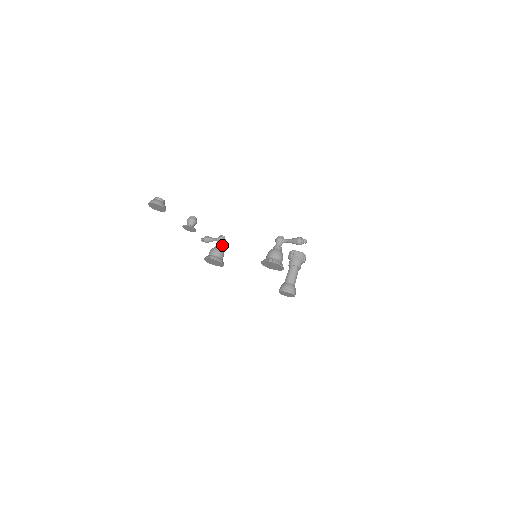
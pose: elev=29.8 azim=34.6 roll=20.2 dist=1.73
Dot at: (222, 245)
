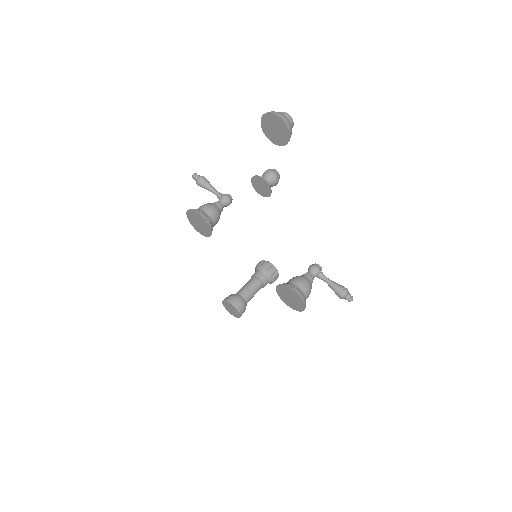
Dot at: occluded
